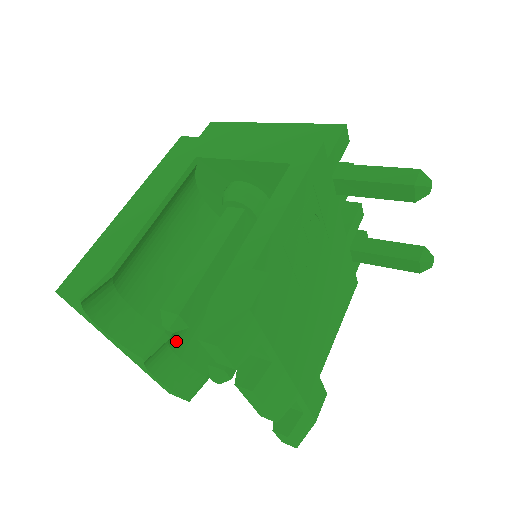
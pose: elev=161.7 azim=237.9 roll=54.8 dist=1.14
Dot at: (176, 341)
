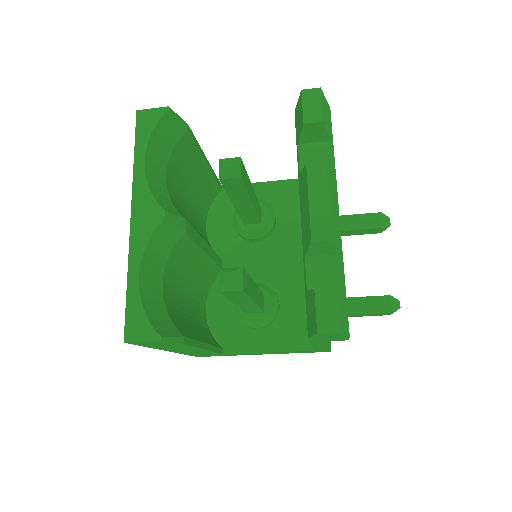
Dot at: (167, 275)
